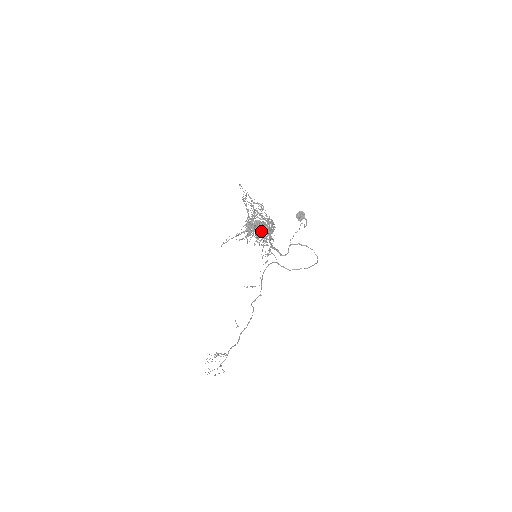
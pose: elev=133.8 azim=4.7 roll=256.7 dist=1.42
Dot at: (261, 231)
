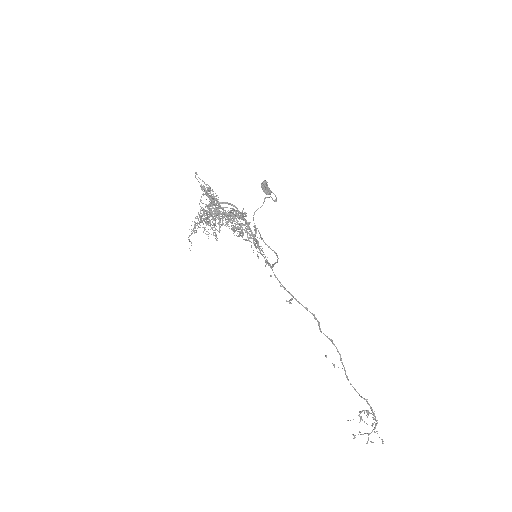
Dot at: (202, 220)
